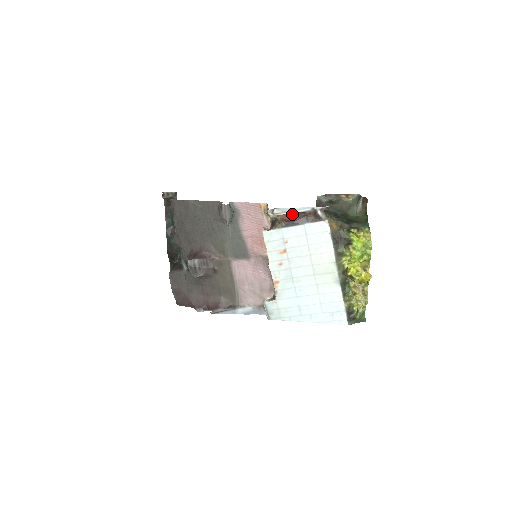
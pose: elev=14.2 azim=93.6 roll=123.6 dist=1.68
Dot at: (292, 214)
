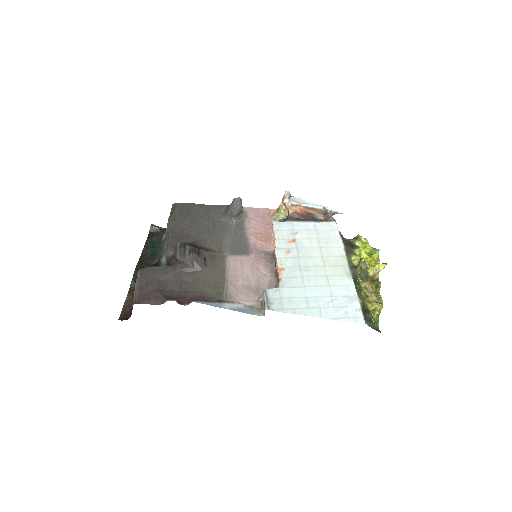
Dot at: (304, 210)
